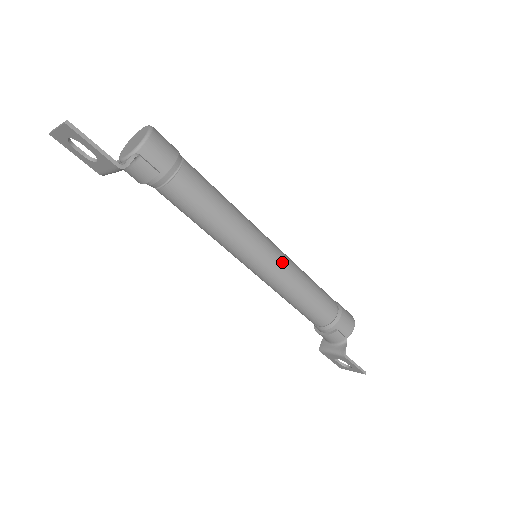
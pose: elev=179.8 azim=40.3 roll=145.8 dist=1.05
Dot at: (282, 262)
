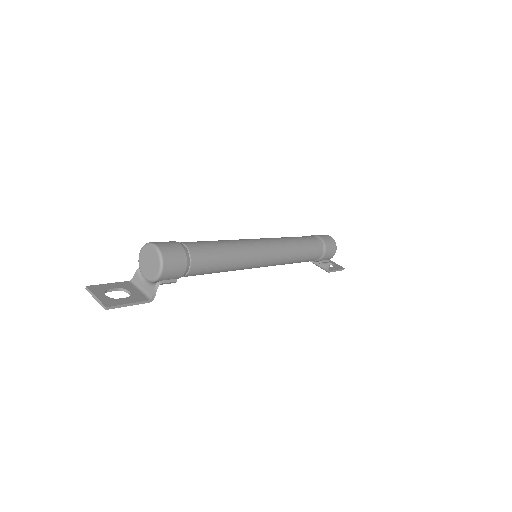
Dot at: (277, 257)
